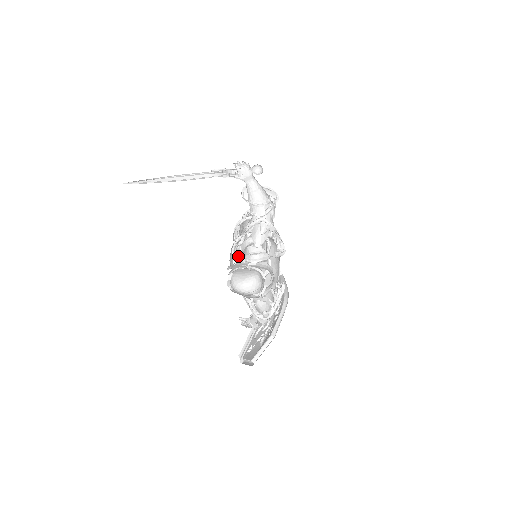
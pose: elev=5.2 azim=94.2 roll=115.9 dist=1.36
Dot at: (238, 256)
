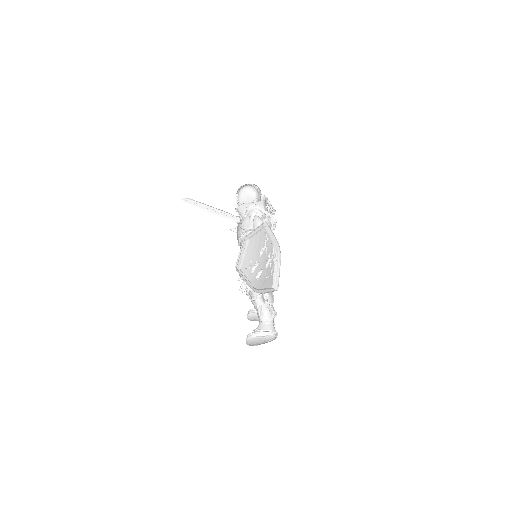
Dot at: occluded
